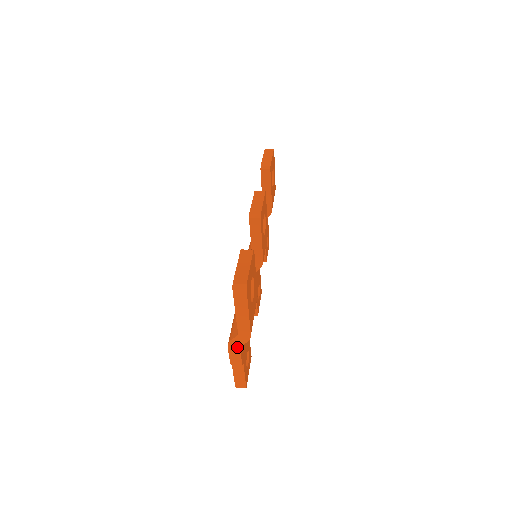
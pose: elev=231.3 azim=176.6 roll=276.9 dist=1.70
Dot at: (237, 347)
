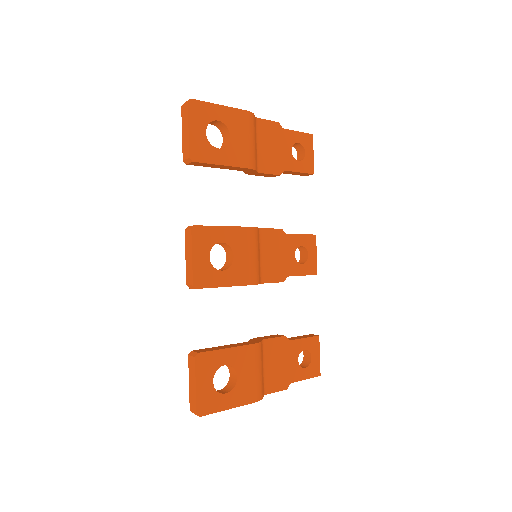
Dot at: occluded
